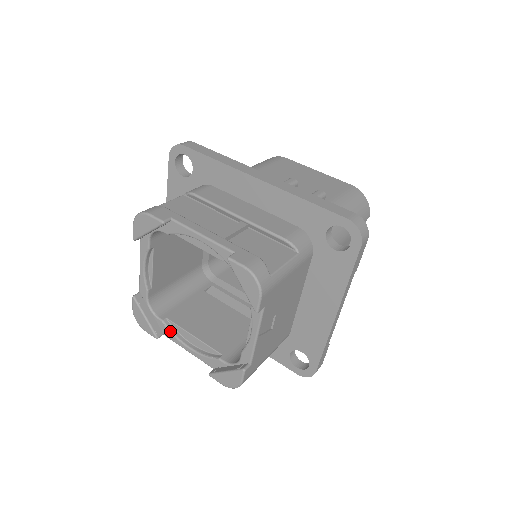
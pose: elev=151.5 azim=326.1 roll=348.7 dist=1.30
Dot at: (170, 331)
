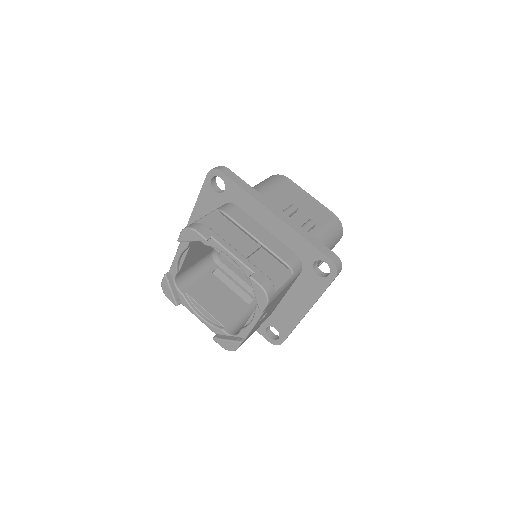
Dot at: (187, 303)
